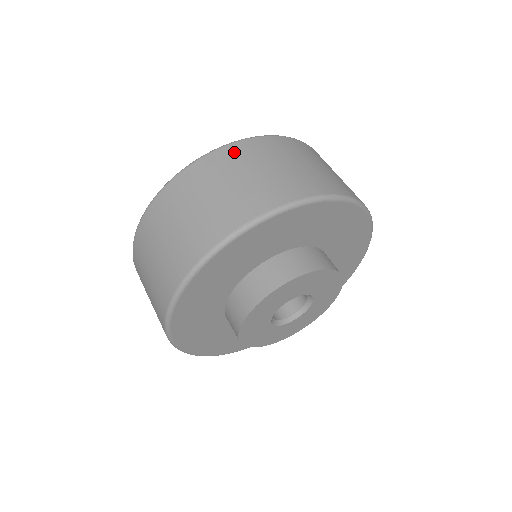
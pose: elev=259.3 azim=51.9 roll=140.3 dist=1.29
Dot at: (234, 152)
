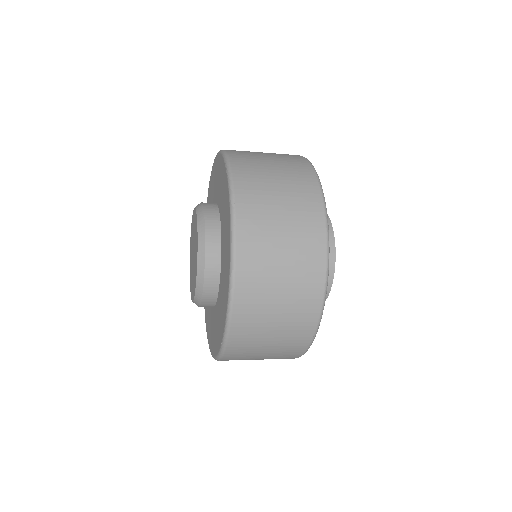
Dot at: (243, 322)
